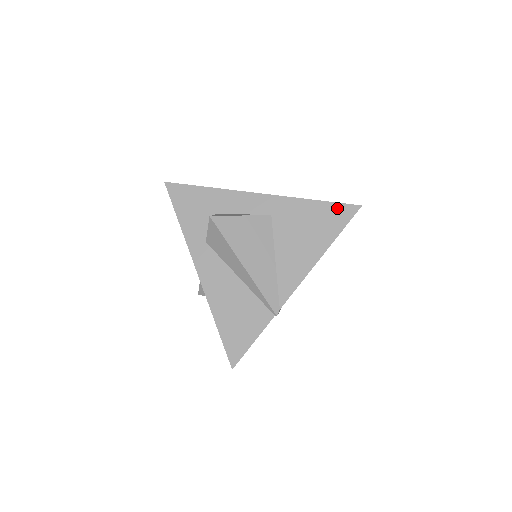
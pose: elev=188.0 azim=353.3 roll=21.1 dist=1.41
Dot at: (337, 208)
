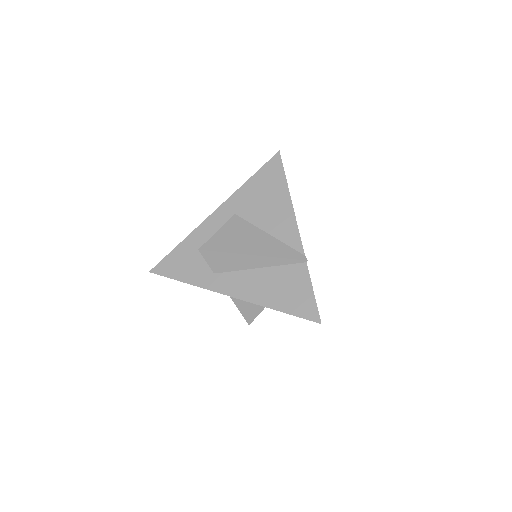
Dot at: (267, 168)
